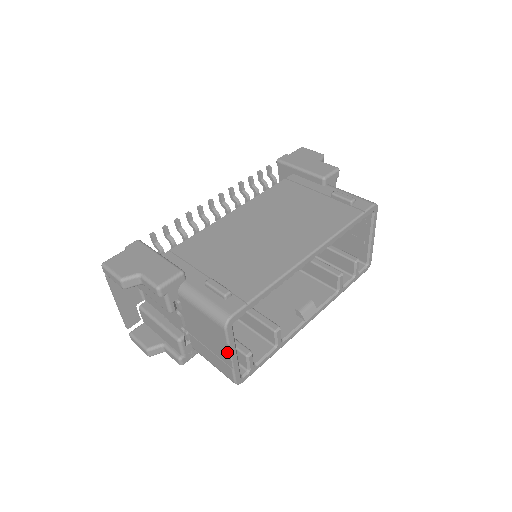
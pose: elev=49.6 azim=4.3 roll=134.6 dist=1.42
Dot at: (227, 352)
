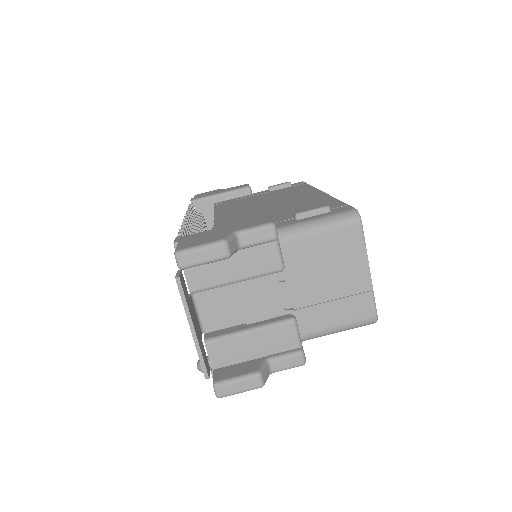
Dot at: (364, 266)
